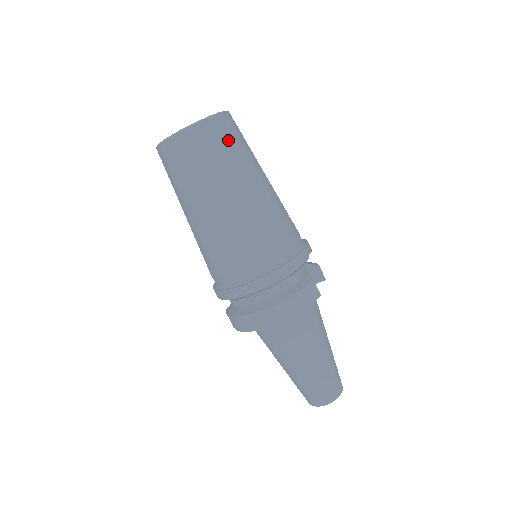
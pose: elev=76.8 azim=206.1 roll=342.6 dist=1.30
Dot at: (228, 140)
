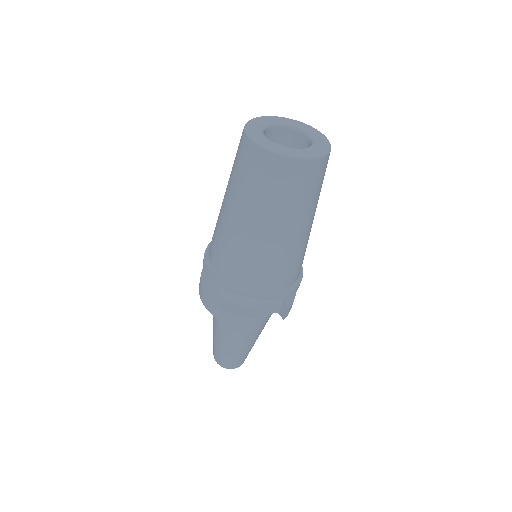
Dot at: (284, 185)
